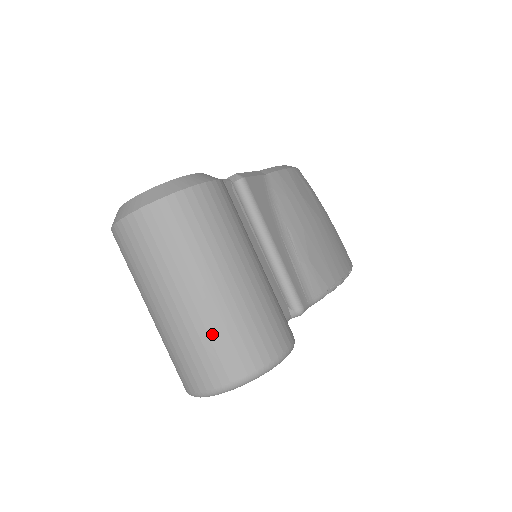
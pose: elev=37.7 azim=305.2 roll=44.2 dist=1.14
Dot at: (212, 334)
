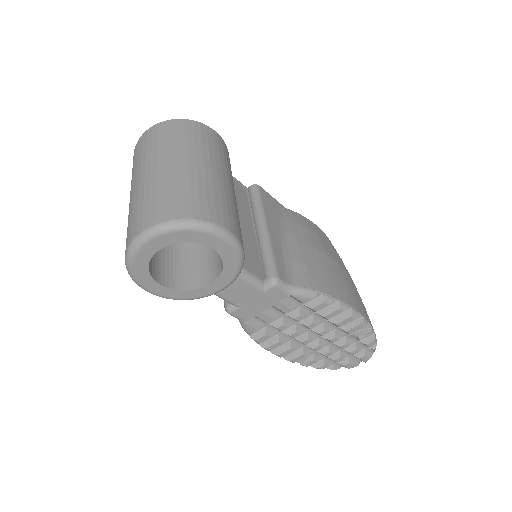
Dot at: (160, 190)
